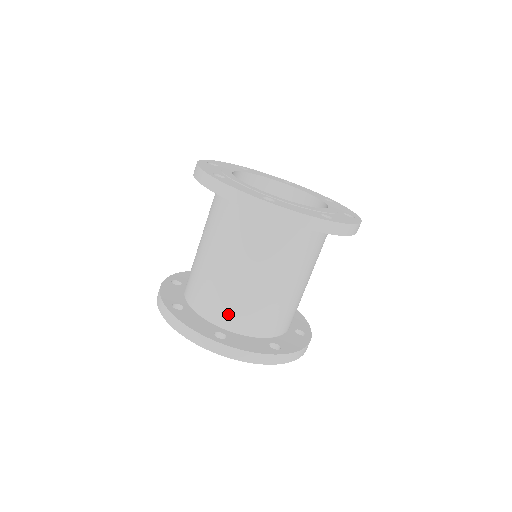
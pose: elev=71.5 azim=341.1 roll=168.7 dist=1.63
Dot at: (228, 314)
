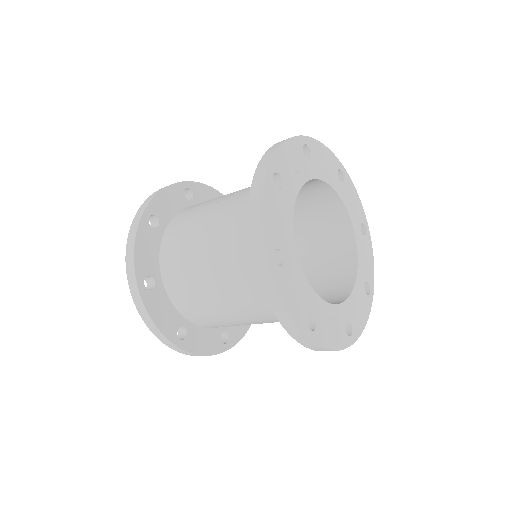
Dot at: (174, 276)
